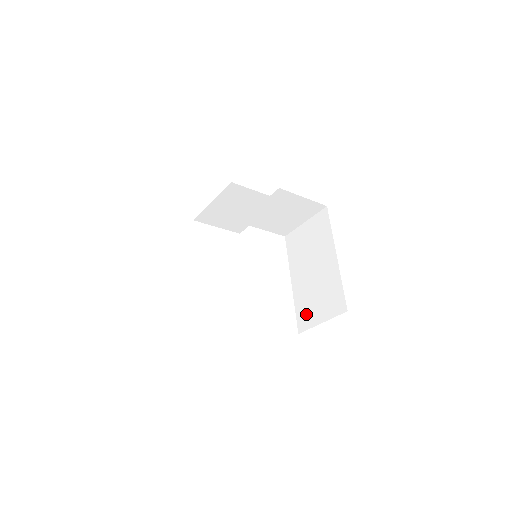
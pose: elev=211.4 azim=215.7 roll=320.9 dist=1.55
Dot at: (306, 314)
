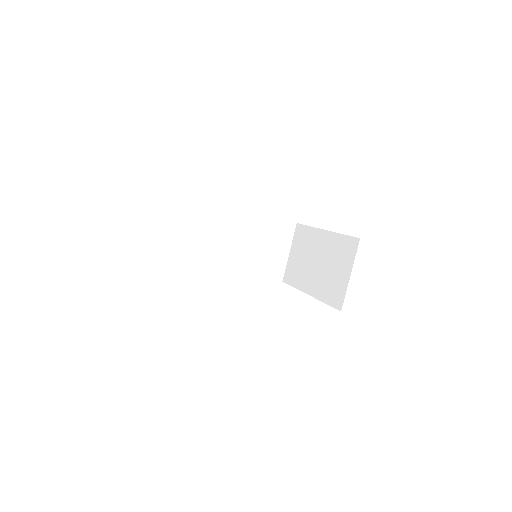
Dot at: (335, 291)
